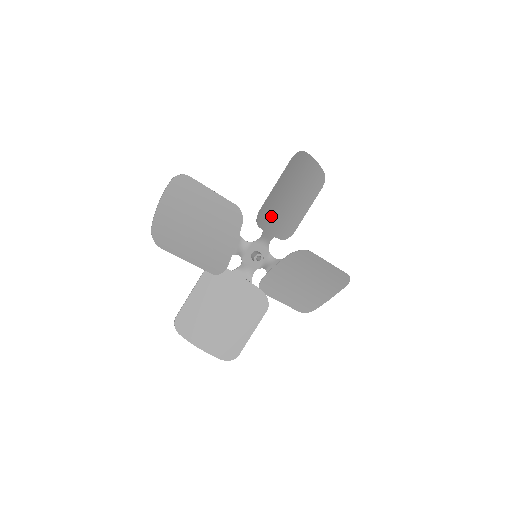
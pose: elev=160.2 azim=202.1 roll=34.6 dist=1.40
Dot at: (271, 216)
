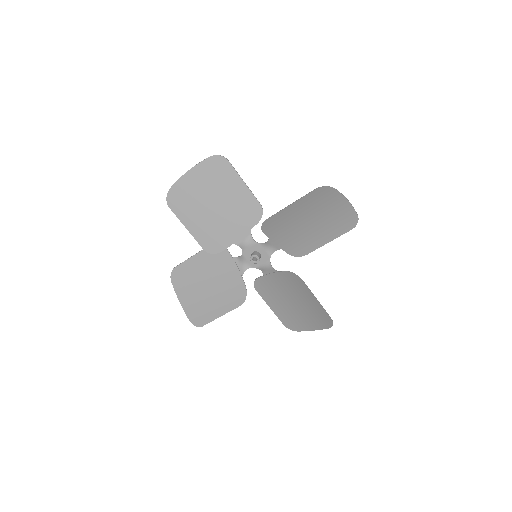
Dot at: (281, 230)
